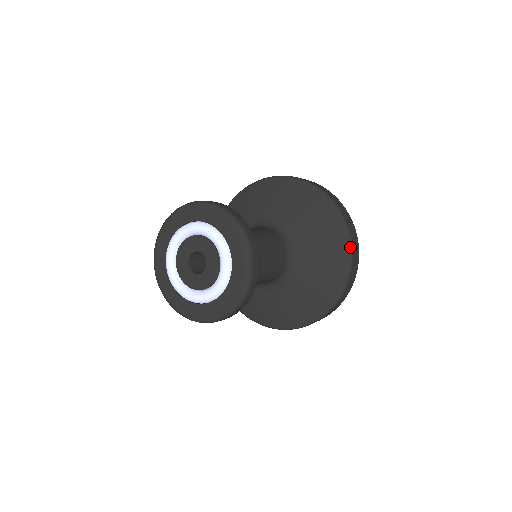
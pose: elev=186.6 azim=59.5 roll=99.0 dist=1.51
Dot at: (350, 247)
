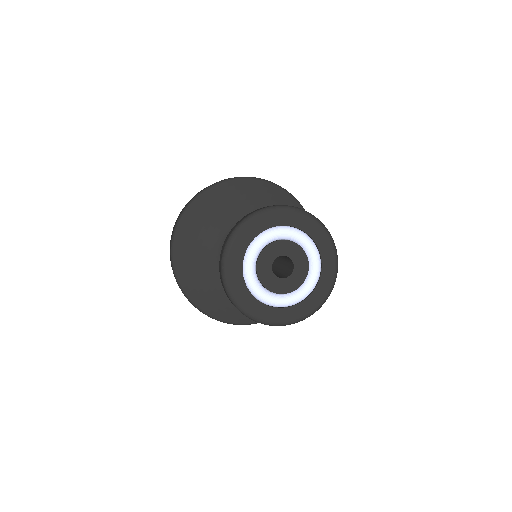
Dot at: occluded
